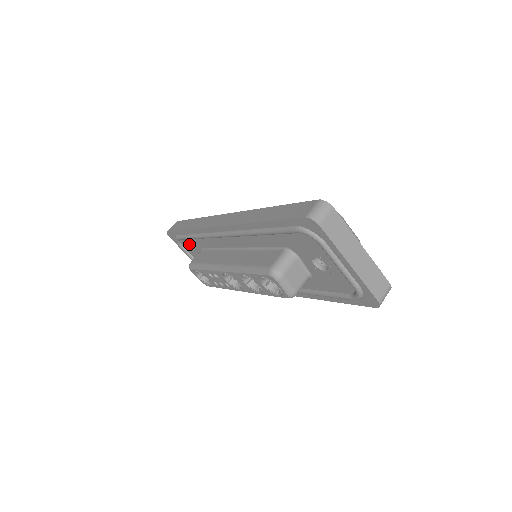
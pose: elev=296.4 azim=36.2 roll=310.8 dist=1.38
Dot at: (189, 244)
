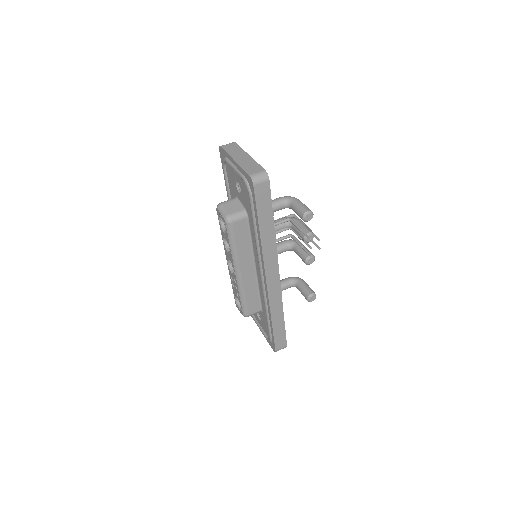
Dot at: occluded
